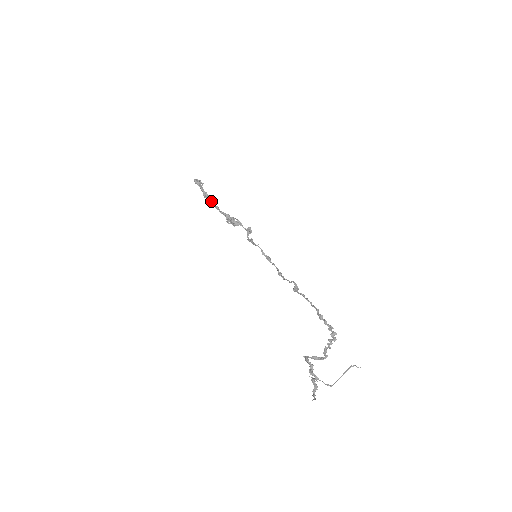
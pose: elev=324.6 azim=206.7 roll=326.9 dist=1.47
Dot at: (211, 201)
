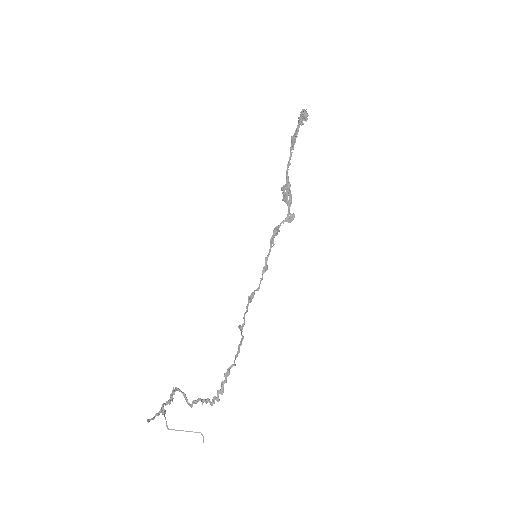
Dot at: occluded
